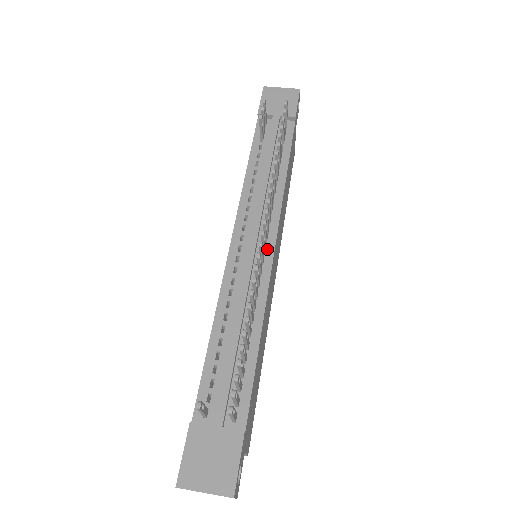
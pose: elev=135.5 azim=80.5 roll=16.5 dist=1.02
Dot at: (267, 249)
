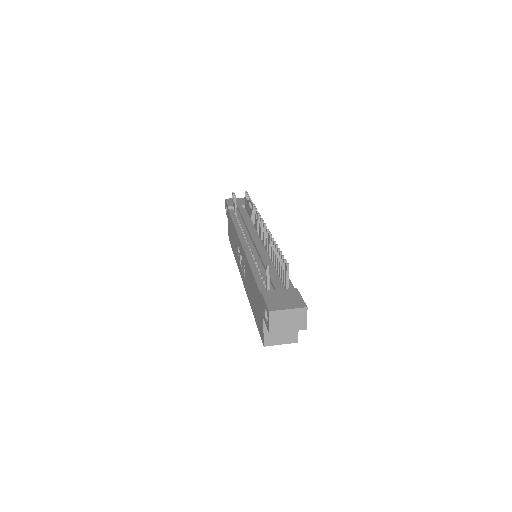
Dot at: occluded
